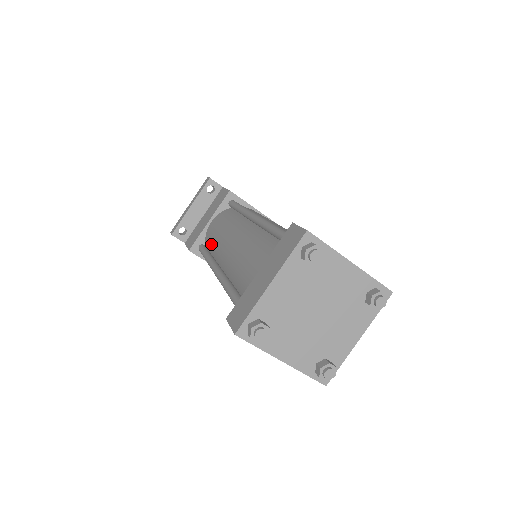
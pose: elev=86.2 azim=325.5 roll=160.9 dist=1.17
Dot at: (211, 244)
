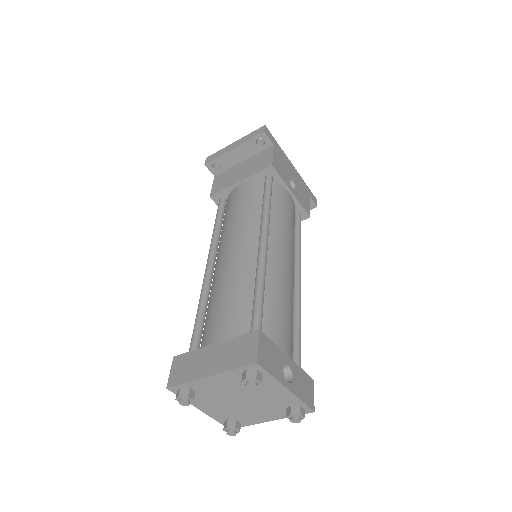
Dot at: (226, 215)
